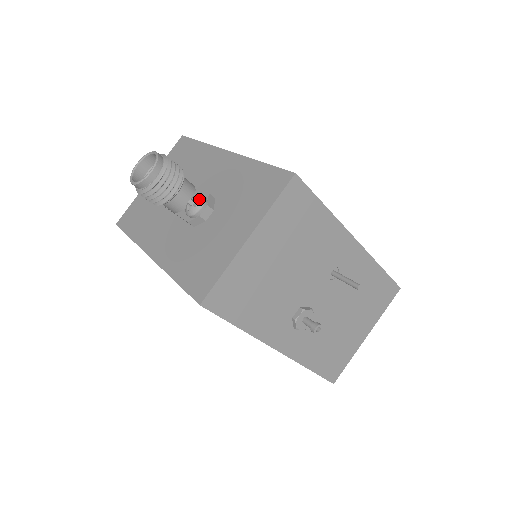
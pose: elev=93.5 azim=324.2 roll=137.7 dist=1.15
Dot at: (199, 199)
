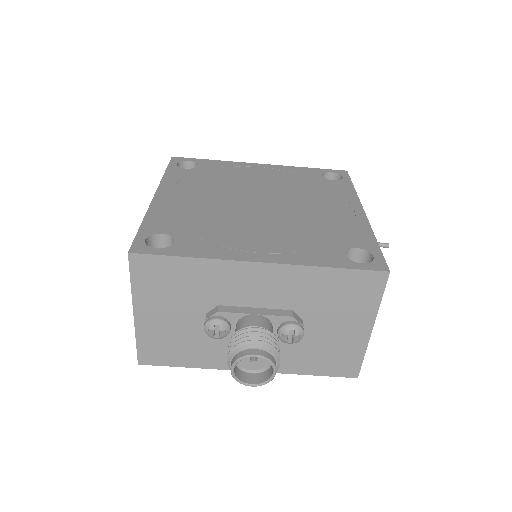
Dot at: (298, 332)
